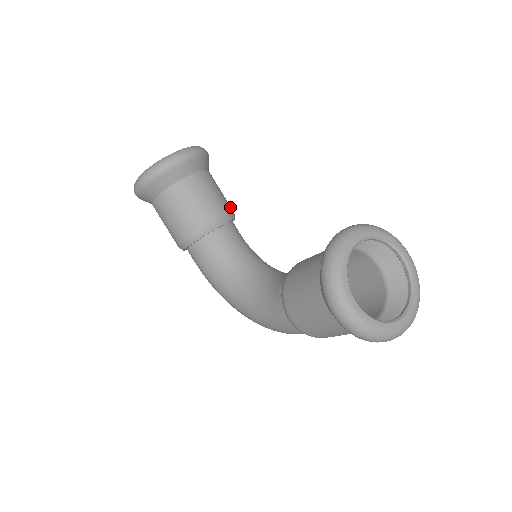
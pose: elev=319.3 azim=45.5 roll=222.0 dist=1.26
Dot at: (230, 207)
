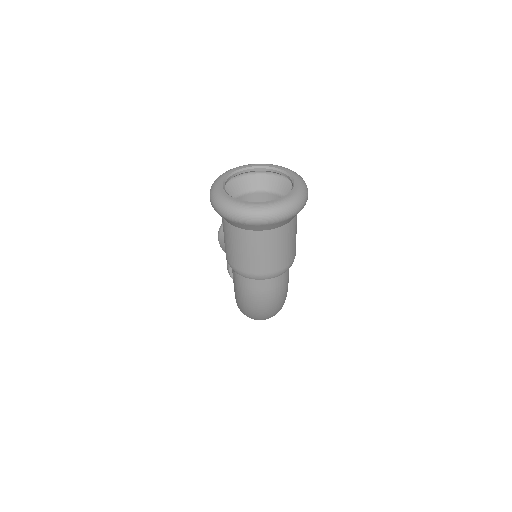
Dot at: occluded
